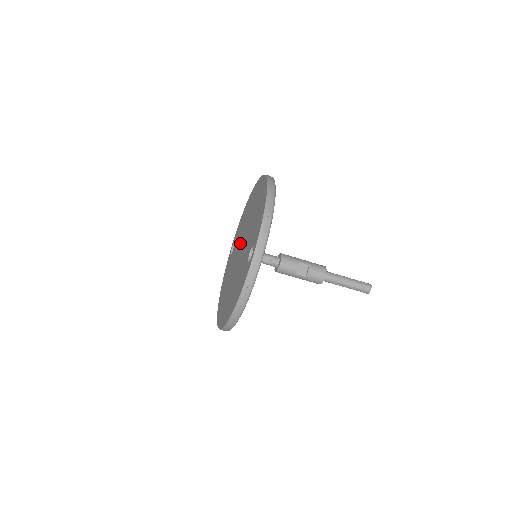
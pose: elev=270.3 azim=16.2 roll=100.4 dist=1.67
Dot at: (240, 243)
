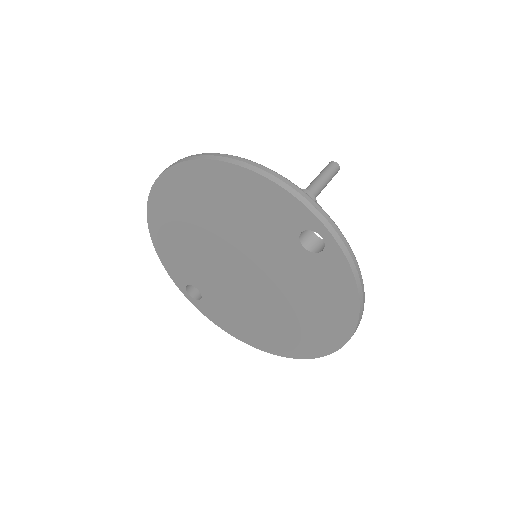
Dot at: (222, 268)
